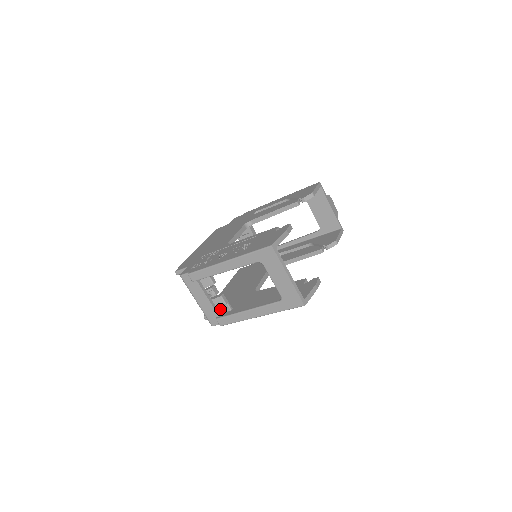
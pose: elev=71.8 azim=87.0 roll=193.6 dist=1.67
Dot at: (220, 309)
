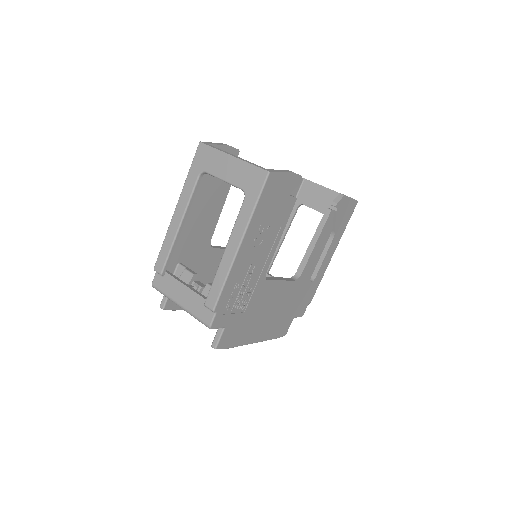
Dot at: occluded
